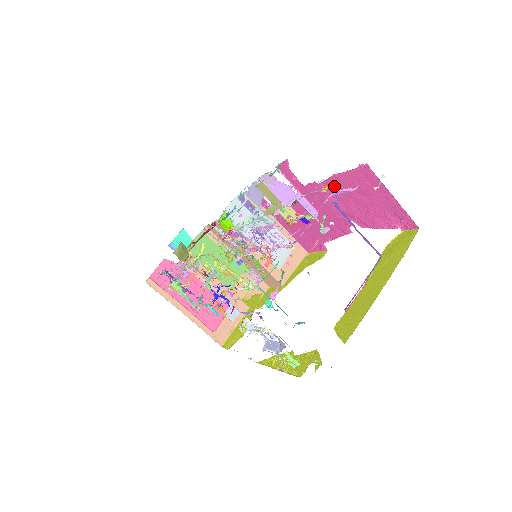
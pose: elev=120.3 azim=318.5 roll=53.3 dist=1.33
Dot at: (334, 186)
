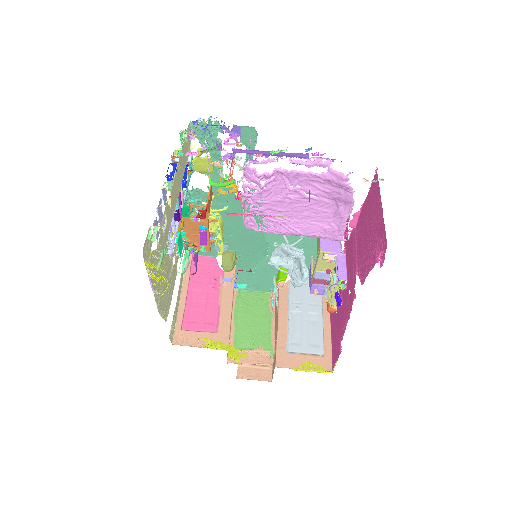
Dot at: (347, 198)
